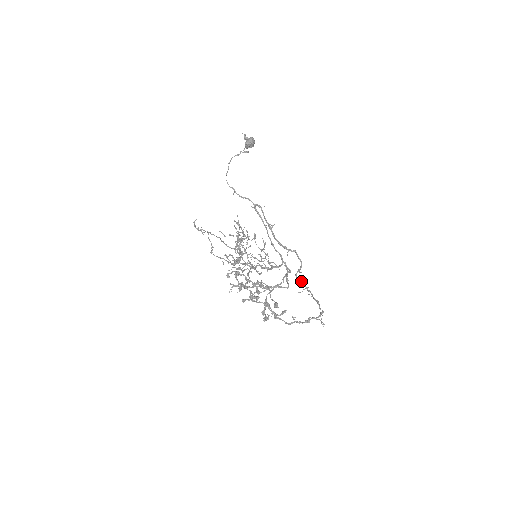
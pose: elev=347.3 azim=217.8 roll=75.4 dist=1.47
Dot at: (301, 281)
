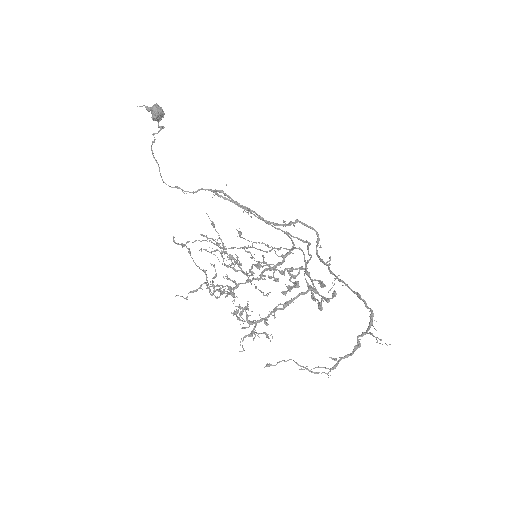
Dot at: occluded
